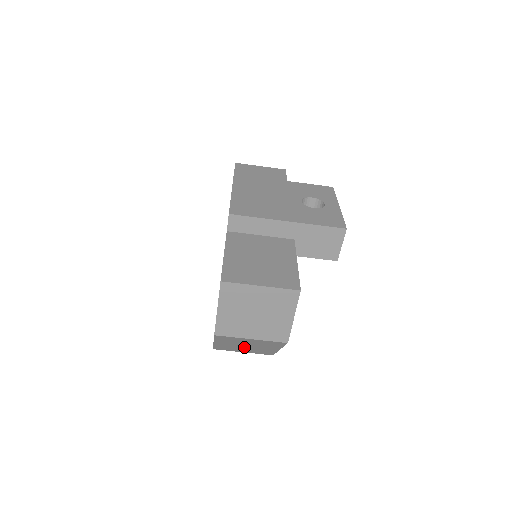
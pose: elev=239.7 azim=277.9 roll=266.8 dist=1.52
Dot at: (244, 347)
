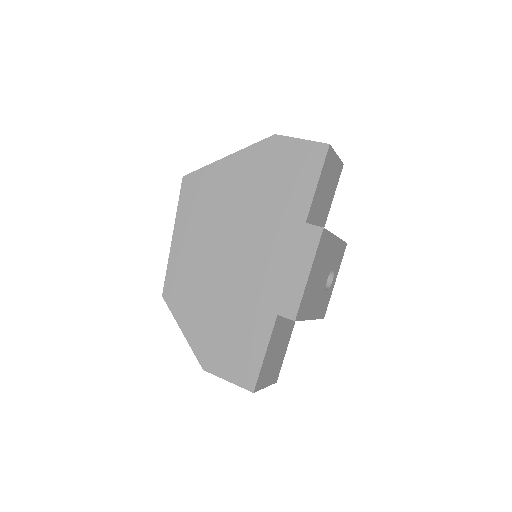
Dot at: occluded
